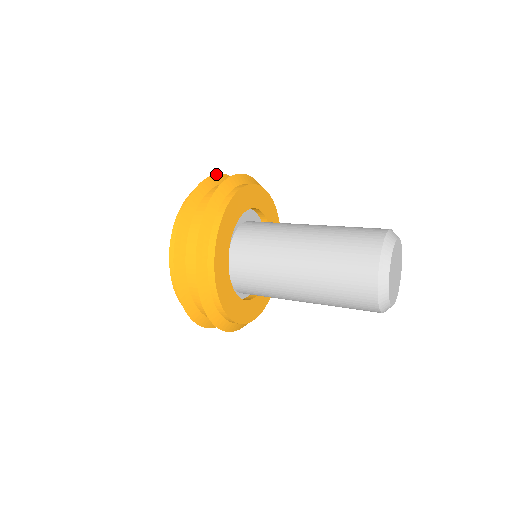
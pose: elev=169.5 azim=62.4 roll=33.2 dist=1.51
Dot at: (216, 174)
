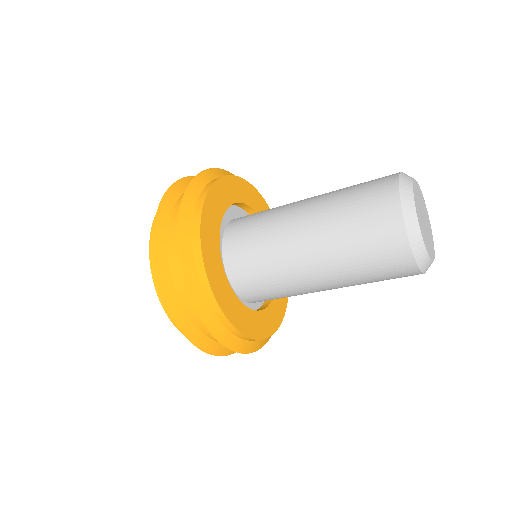
Dot at: (171, 185)
